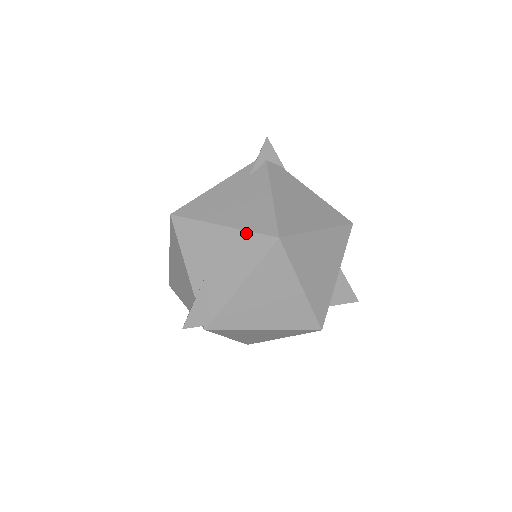
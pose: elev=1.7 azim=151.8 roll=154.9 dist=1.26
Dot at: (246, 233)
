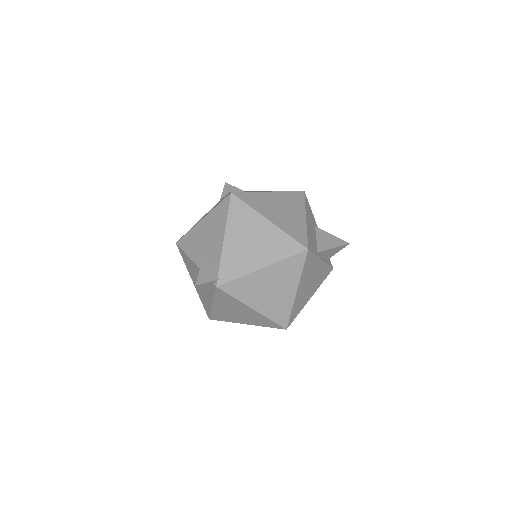
Dot at: (215, 209)
